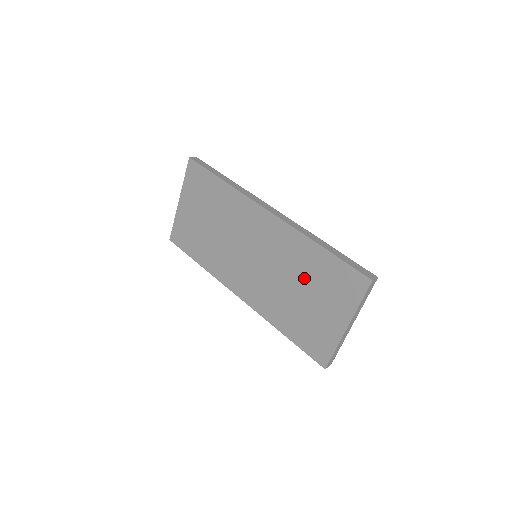
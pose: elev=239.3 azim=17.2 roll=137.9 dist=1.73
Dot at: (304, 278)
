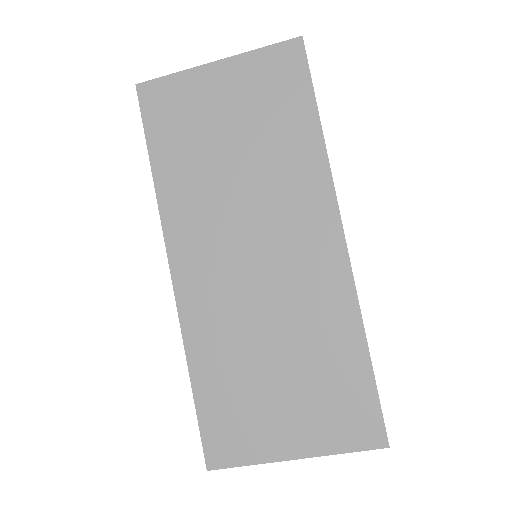
Dot at: (301, 355)
